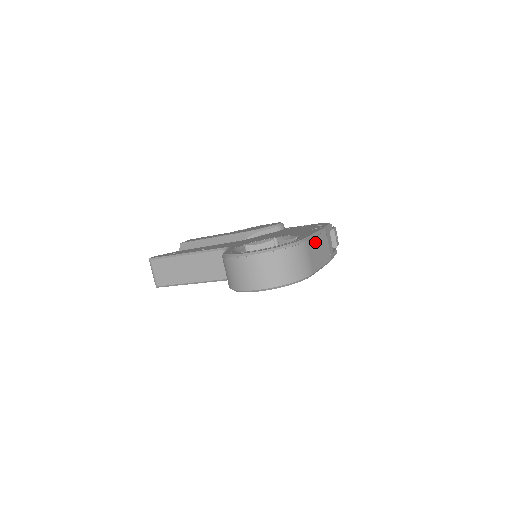
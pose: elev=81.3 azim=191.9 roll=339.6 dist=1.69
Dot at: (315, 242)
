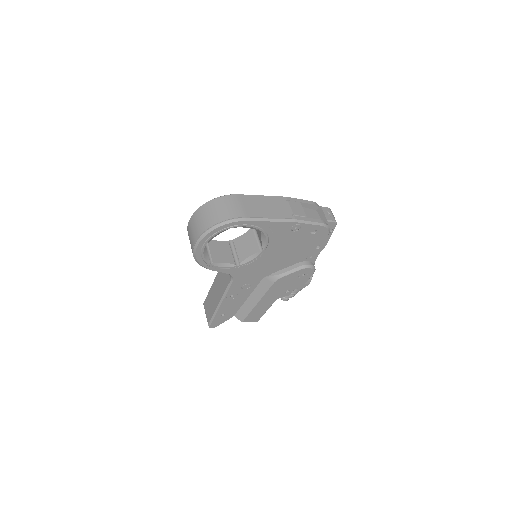
Dot at: (258, 199)
